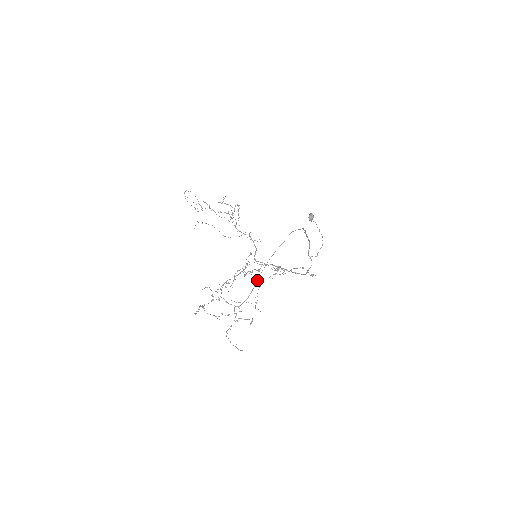
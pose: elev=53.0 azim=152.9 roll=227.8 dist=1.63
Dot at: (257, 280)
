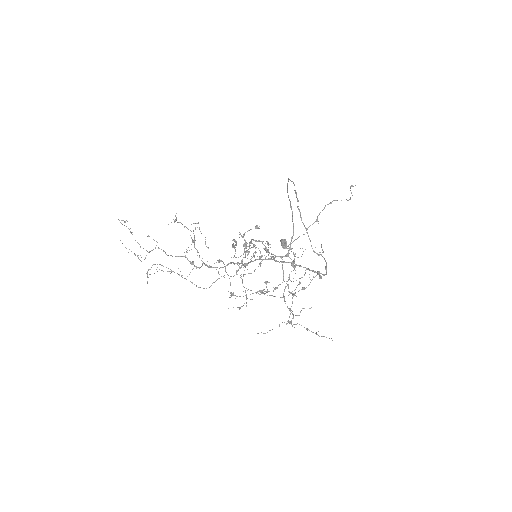
Dot at: (290, 207)
